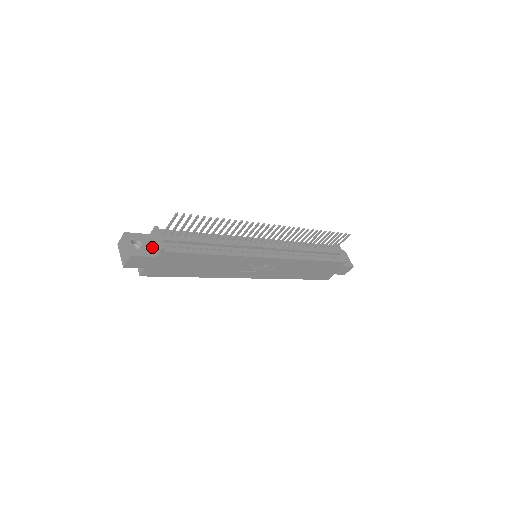
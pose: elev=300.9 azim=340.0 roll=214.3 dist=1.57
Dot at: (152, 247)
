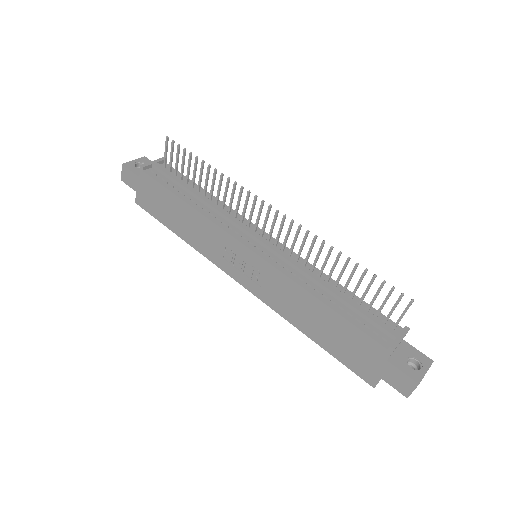
Dot at: occluded
